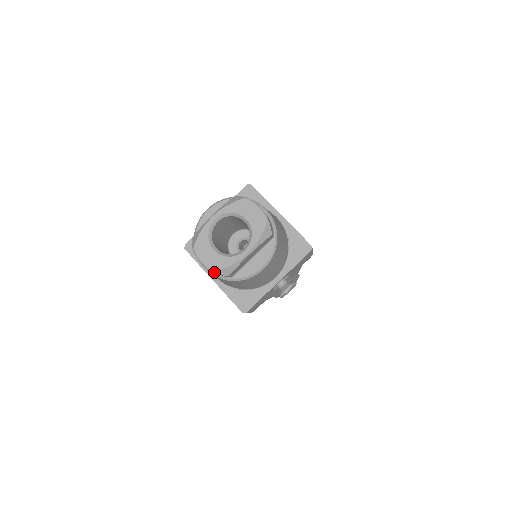
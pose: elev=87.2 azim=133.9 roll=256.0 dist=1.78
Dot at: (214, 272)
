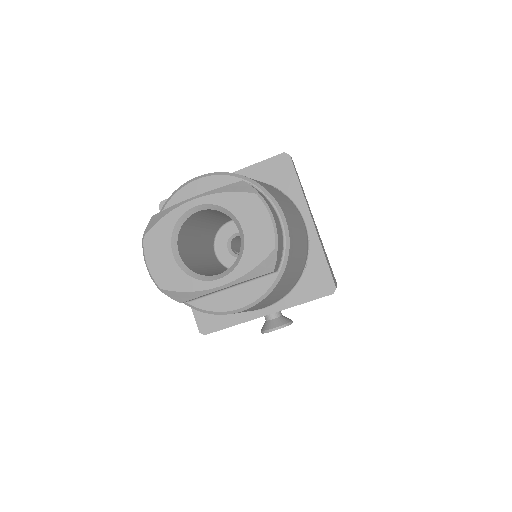
Dot at: (160, 289)
